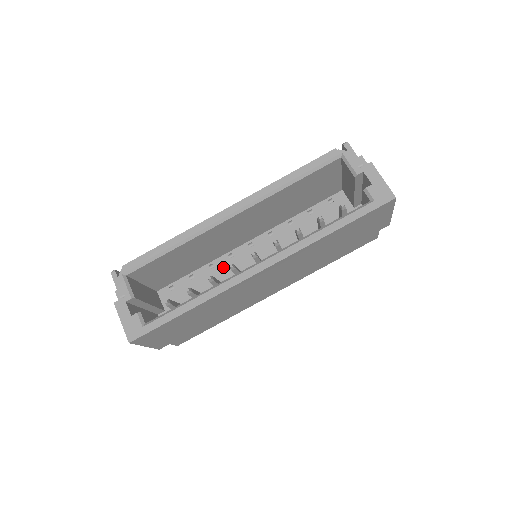
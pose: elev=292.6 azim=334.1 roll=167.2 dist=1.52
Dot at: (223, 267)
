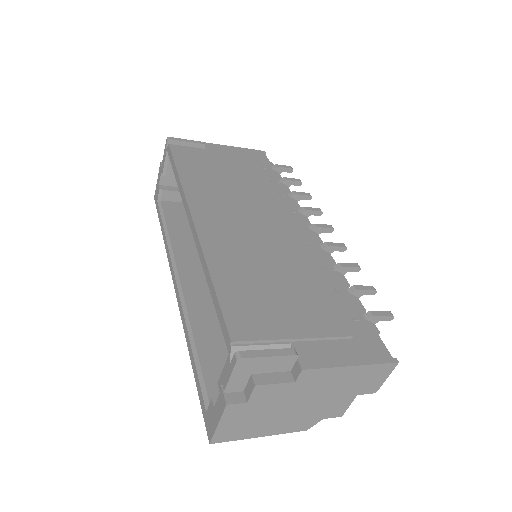
Dot at: occluded
